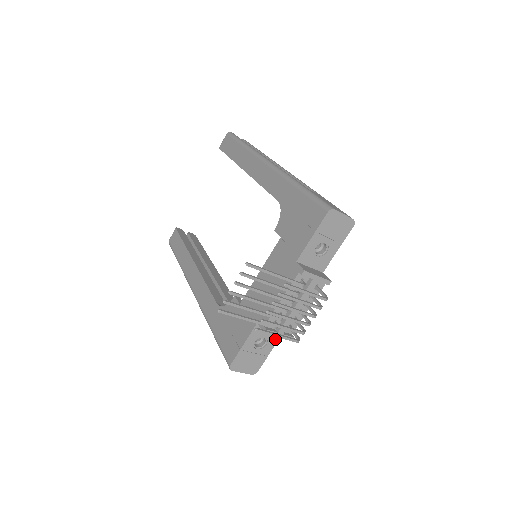
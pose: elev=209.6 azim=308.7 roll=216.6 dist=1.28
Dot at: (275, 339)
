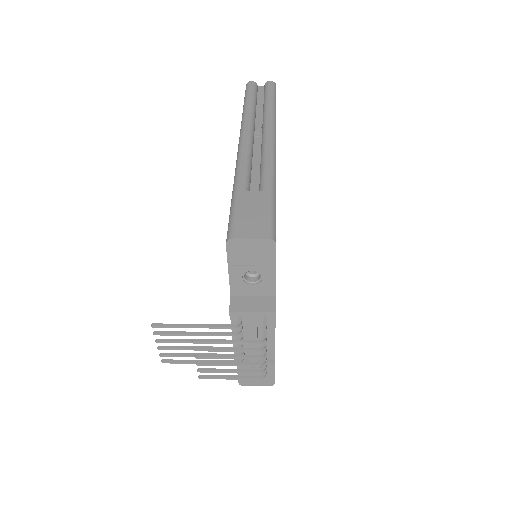
Dot at: occluded
